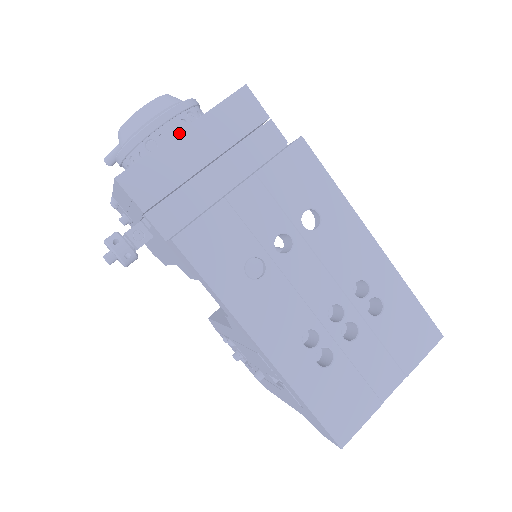
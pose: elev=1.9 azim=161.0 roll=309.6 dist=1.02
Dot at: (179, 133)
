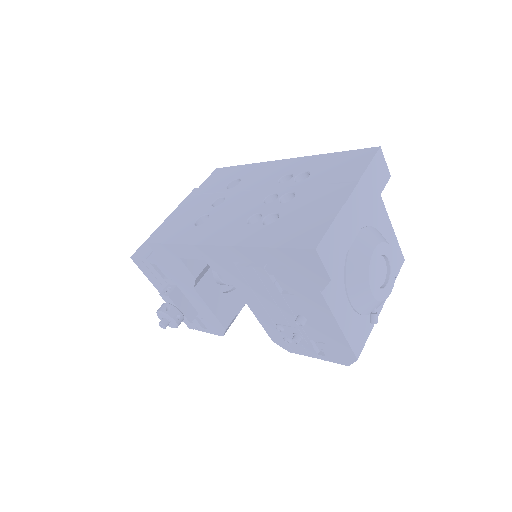
Dot at: (162, 223)
